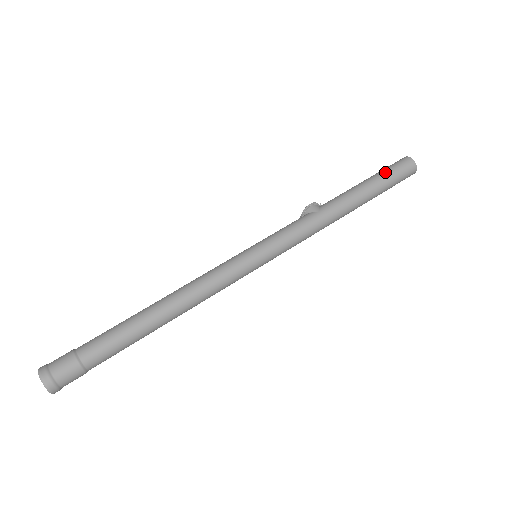
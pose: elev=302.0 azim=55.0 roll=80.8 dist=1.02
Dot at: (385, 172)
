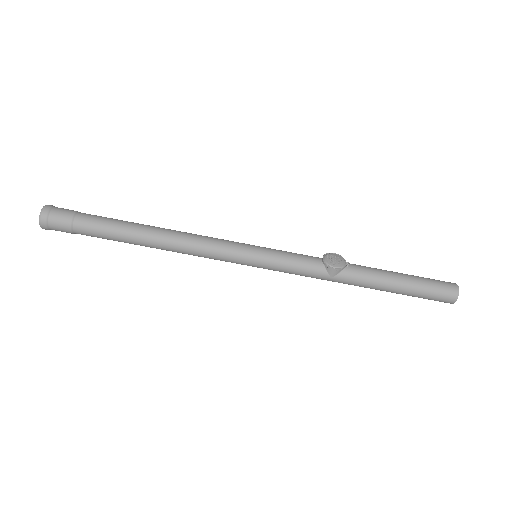
Dot at: (420, 294)
